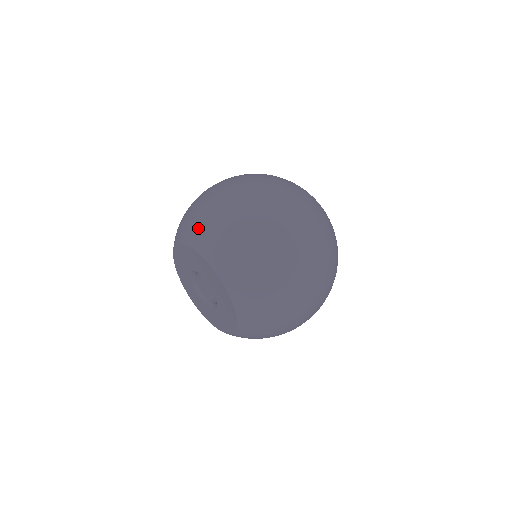
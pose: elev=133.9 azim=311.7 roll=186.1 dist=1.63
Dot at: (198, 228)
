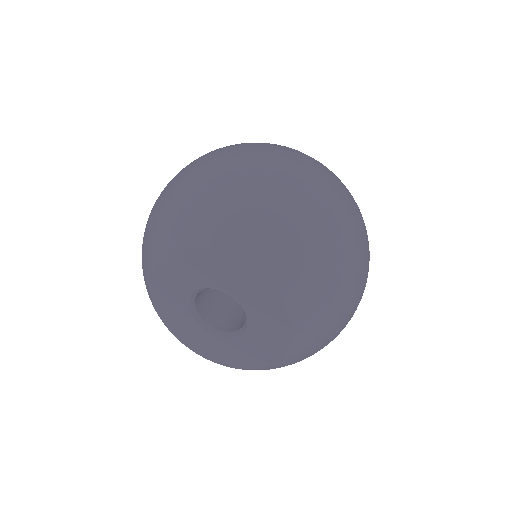
Dot at: (191, 219)
